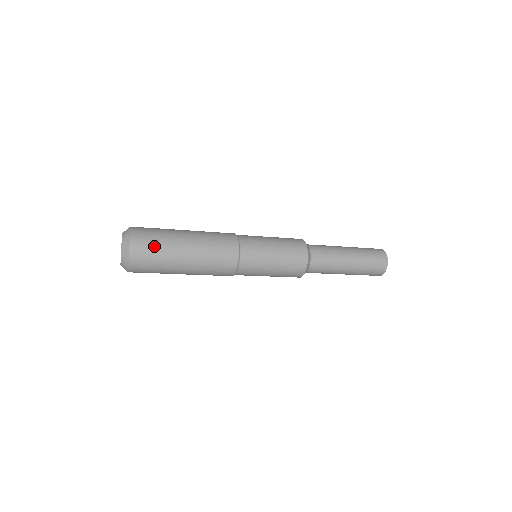
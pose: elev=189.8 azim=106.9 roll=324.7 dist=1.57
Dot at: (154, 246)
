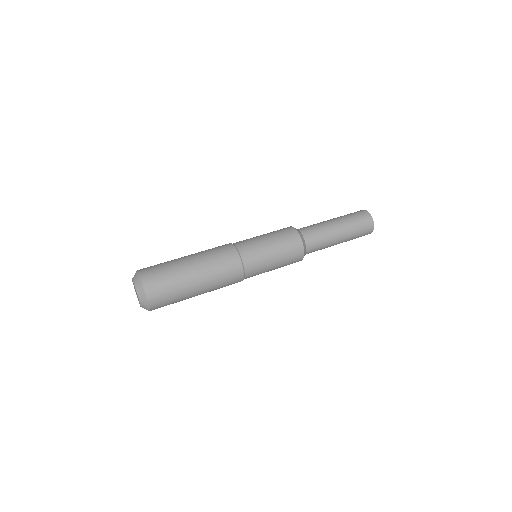
Dot at: occluded
